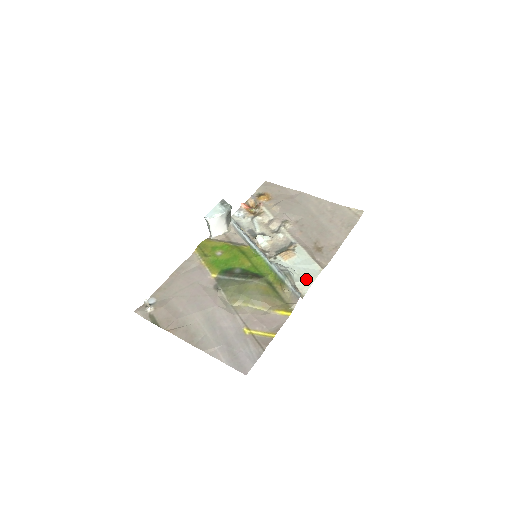
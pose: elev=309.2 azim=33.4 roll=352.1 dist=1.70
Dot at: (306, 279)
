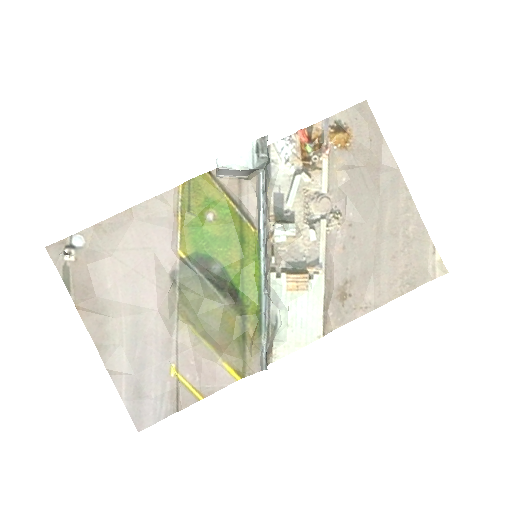
Dot at: (292, 340)
